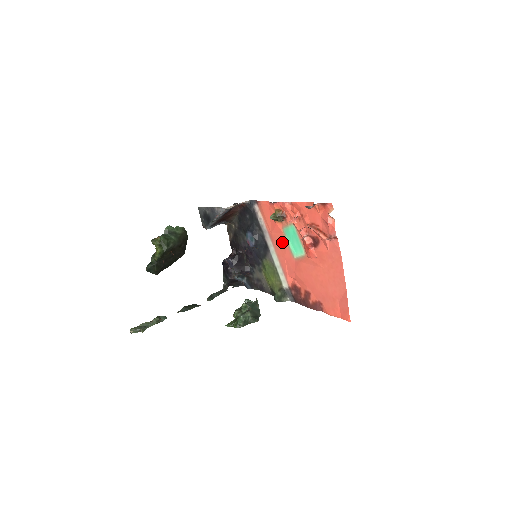
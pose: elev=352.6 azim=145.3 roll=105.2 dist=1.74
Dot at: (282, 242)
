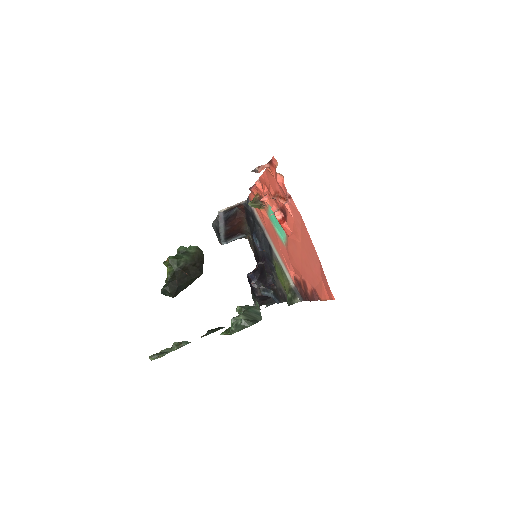
Dot at: (273, 232)
